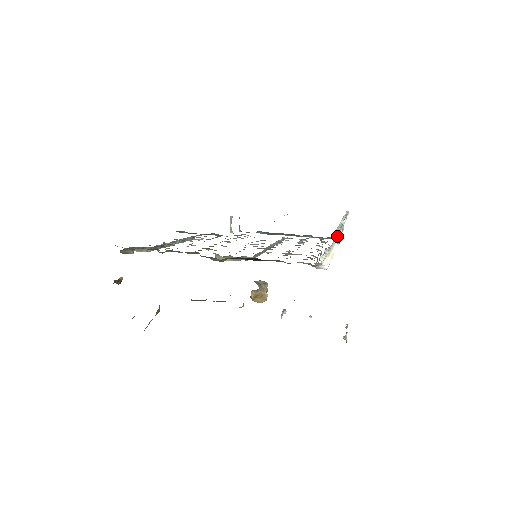
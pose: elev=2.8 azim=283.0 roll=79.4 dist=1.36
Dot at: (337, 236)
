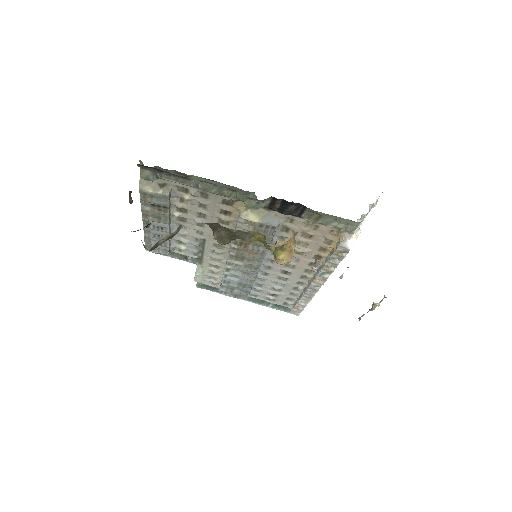
Dot at: occluded
